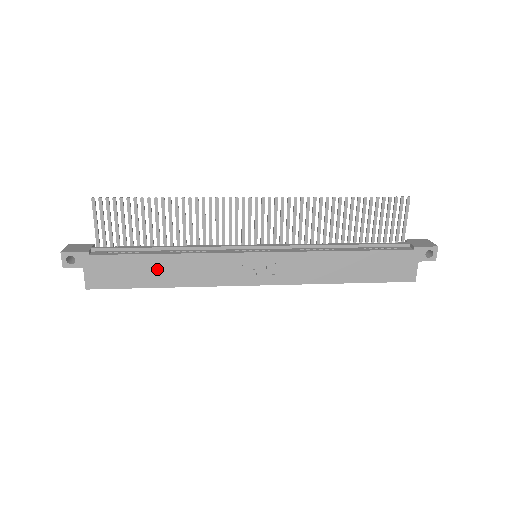
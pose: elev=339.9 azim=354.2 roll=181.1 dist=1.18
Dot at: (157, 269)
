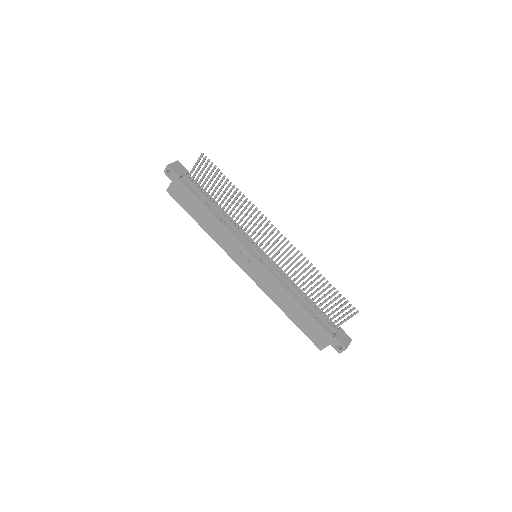
Dot at: (203, 215)
